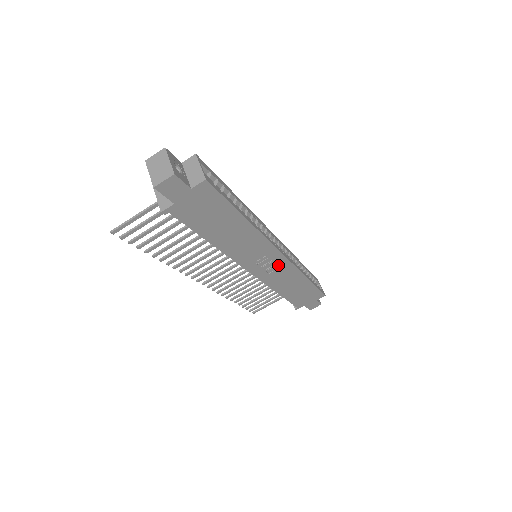
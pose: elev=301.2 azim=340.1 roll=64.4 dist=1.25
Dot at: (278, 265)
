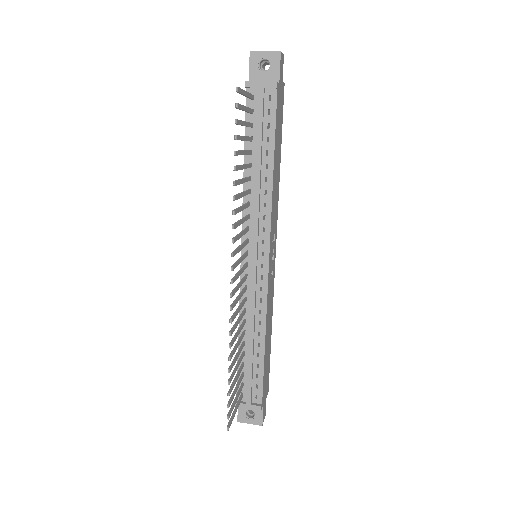
Dot at: (272, 269)
